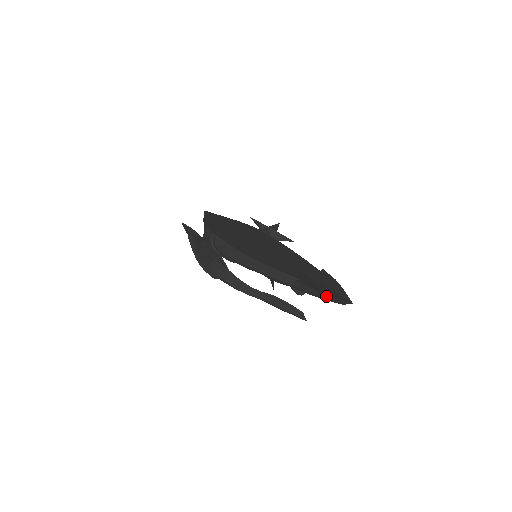
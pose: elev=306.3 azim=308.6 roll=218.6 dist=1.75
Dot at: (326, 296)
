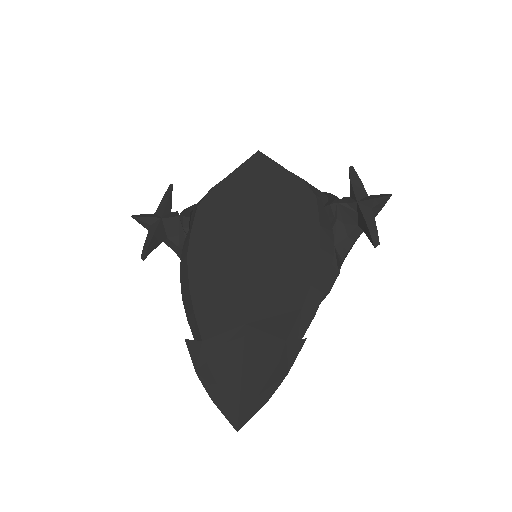
Dot at: (212, 389)
